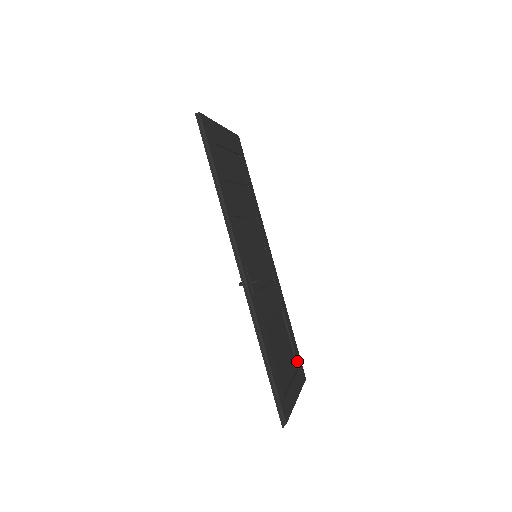
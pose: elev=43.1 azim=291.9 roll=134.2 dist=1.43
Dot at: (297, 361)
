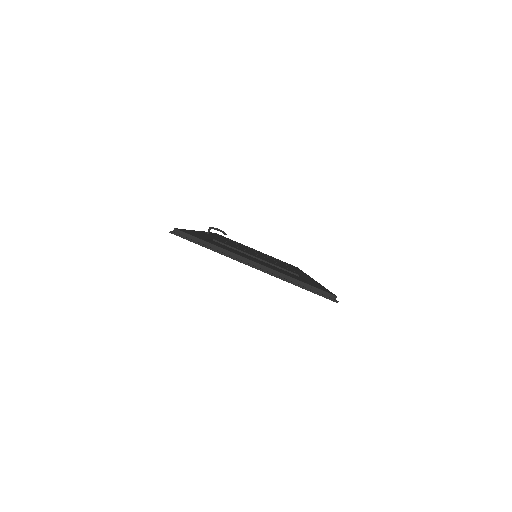
Dot at: occluded
